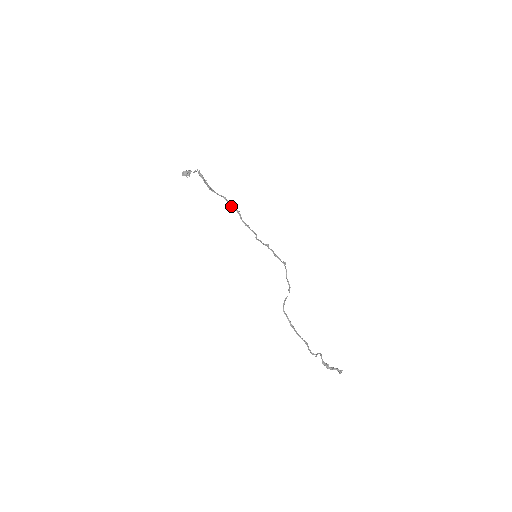
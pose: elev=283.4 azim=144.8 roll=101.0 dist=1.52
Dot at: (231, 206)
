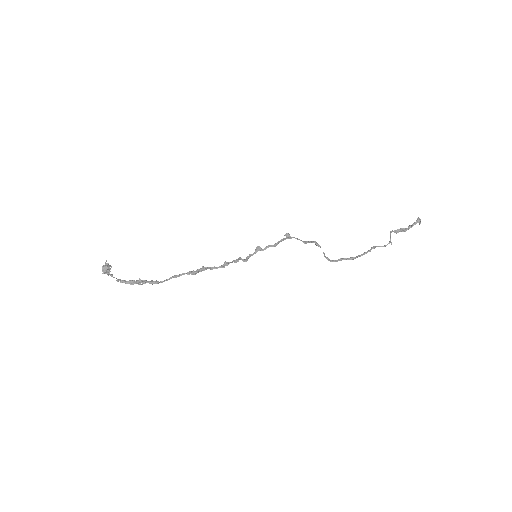
Dot at: occluded
